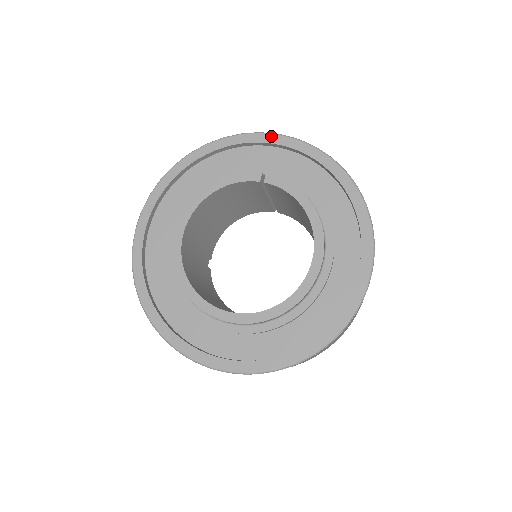
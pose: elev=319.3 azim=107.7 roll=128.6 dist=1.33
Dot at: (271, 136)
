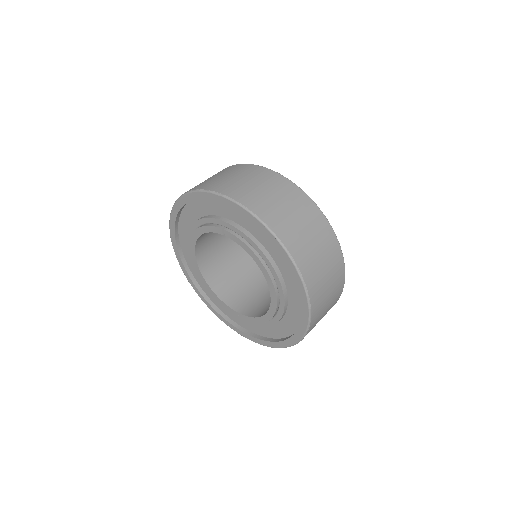
Dot at: (218, 197)
